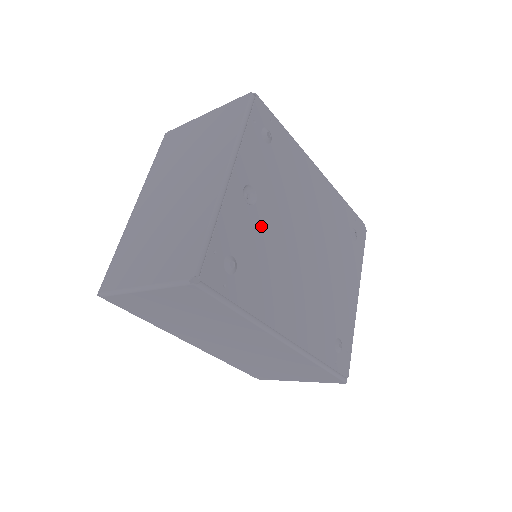
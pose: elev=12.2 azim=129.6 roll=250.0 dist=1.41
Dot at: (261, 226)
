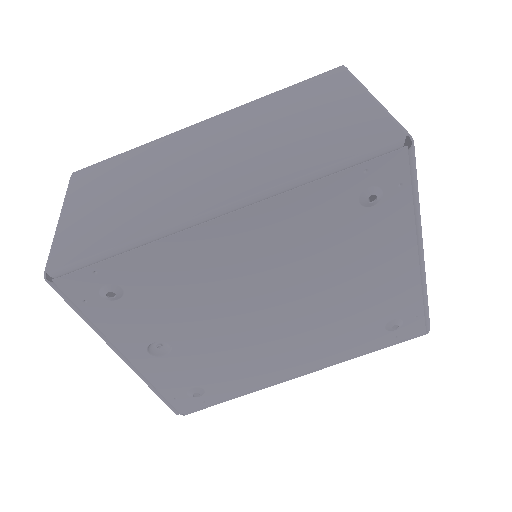
Dot at: (196, 352)
